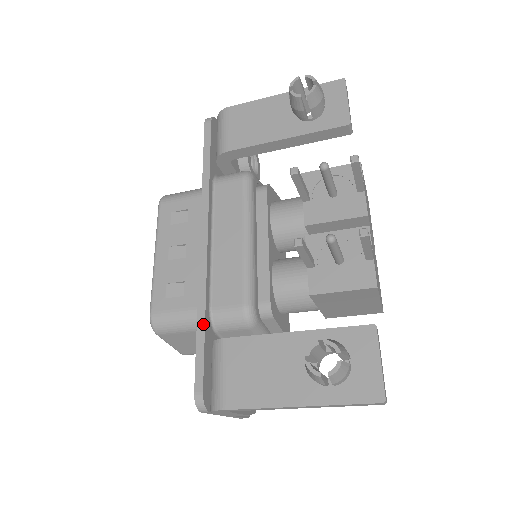
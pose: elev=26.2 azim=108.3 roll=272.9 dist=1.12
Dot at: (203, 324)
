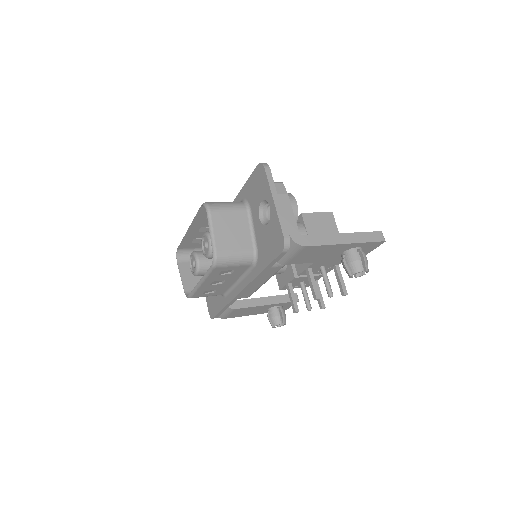
Dot at: occluded
